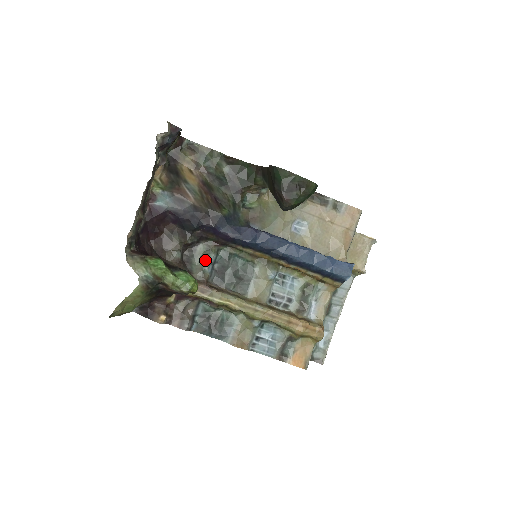
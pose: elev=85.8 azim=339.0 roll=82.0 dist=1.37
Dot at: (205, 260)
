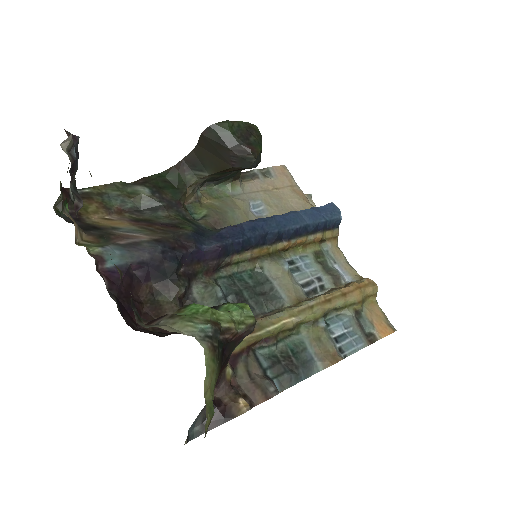
Dot at: (215, 299)
